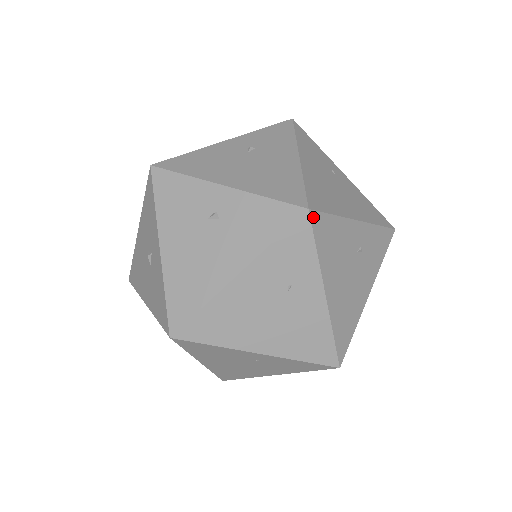
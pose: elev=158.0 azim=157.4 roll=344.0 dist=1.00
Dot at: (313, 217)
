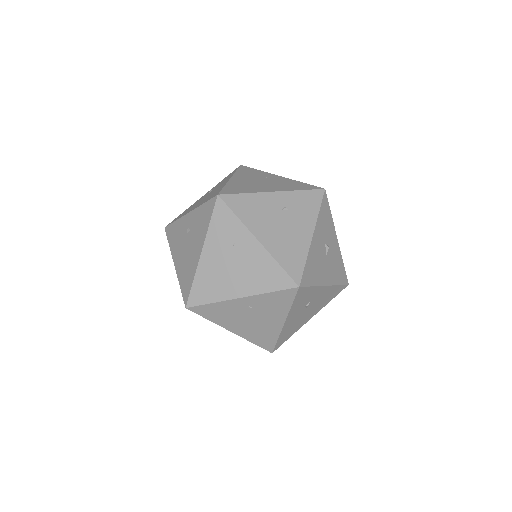
Dot at: (224, 198)
